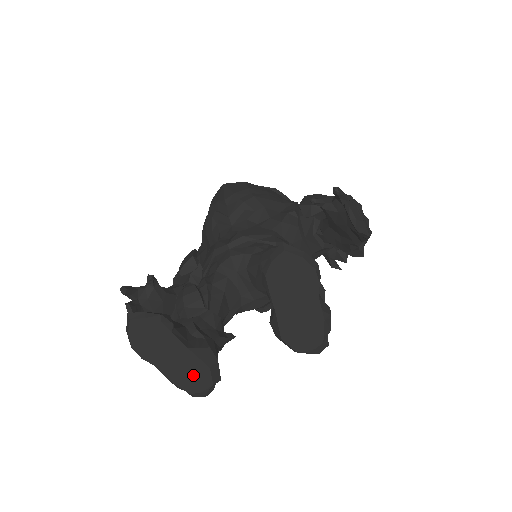
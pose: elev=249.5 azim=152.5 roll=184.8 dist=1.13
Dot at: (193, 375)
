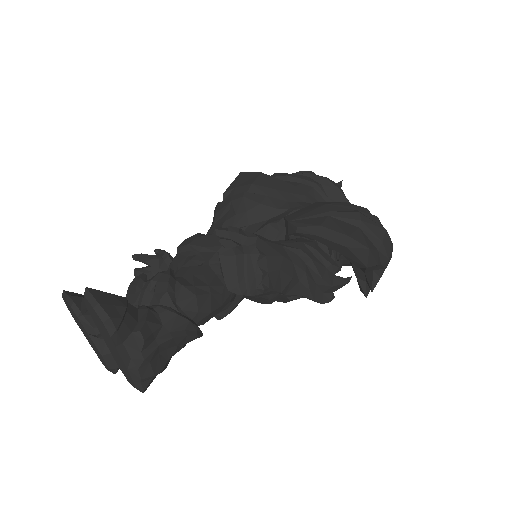
Dot at: (99, 355)
